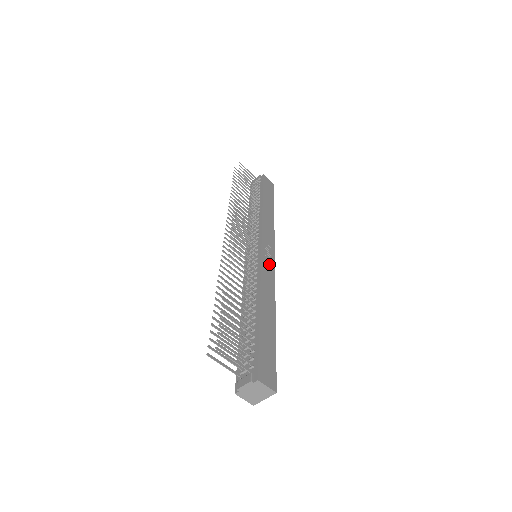
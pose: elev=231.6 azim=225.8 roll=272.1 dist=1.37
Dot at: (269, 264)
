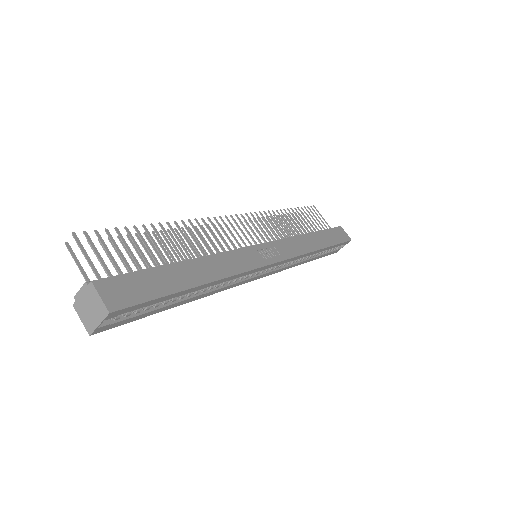
Dot at: (258, 257)
